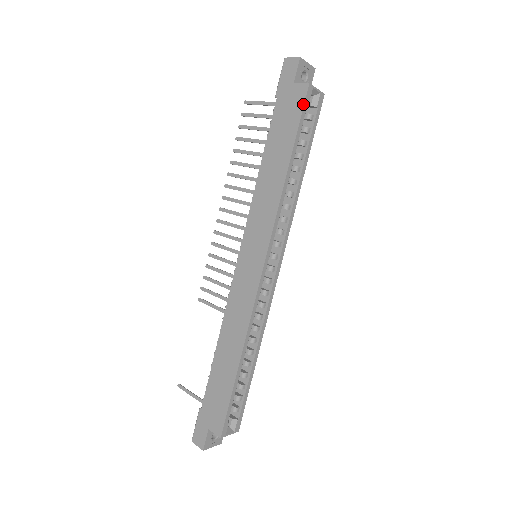
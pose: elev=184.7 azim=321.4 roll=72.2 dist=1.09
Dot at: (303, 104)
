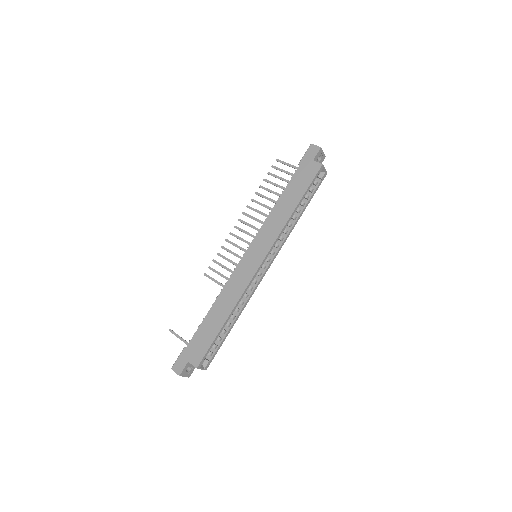
Dot at: (316, 174)
